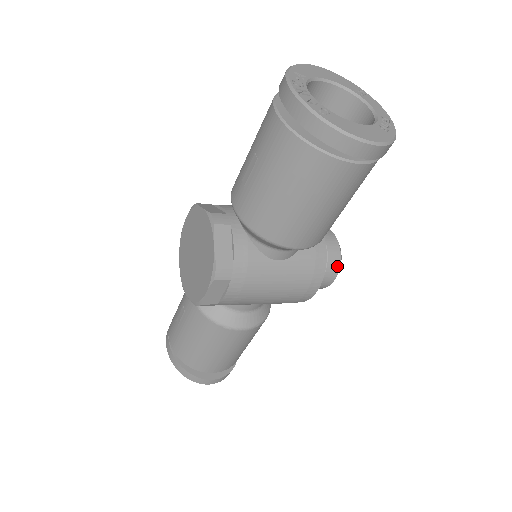
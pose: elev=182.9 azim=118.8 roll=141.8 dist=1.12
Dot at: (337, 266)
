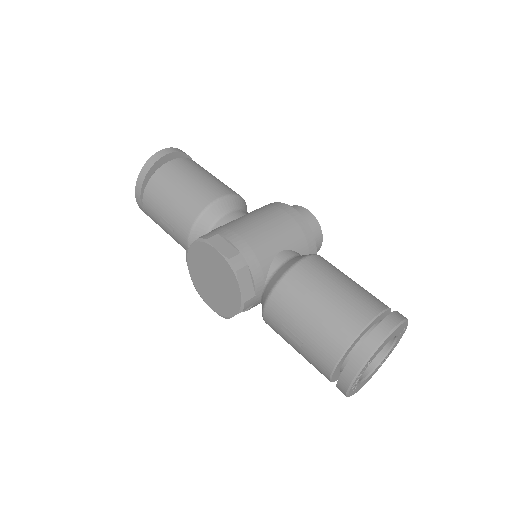
Dot at: occluded
